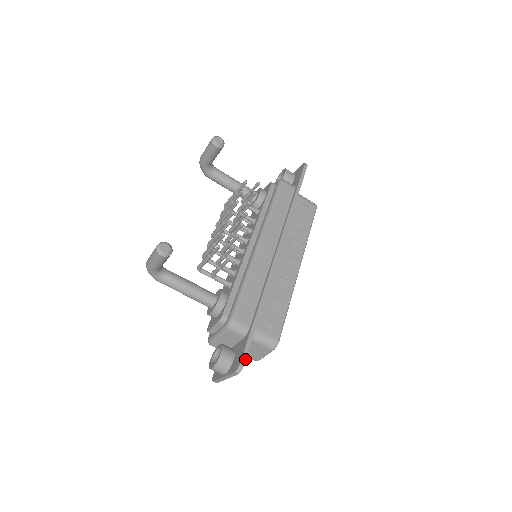
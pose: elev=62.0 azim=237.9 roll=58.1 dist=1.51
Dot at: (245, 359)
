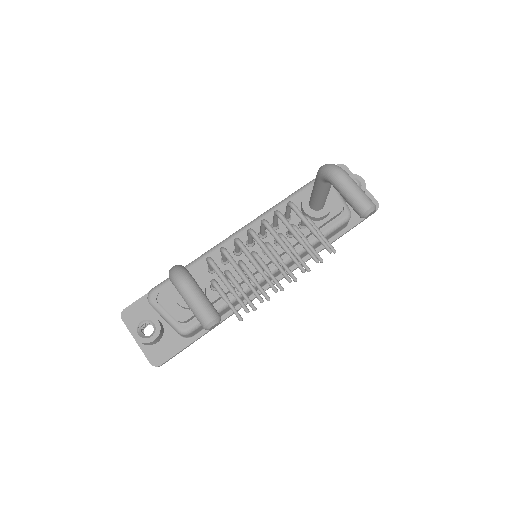
Dot at: occluded
